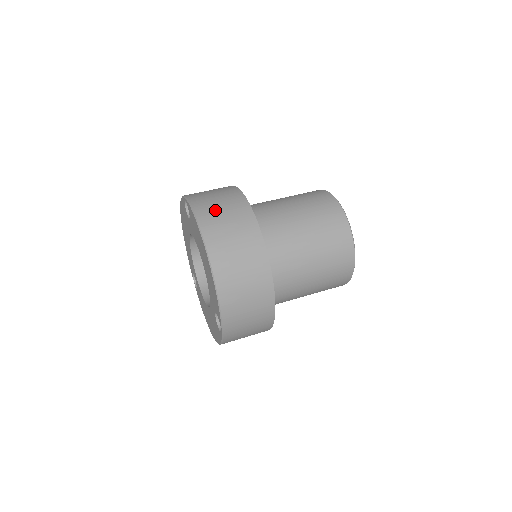
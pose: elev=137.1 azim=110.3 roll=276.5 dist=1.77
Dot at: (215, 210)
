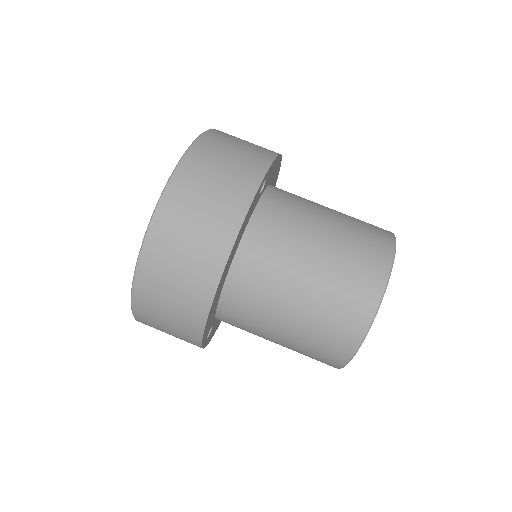
Dot at: (194, 198)
